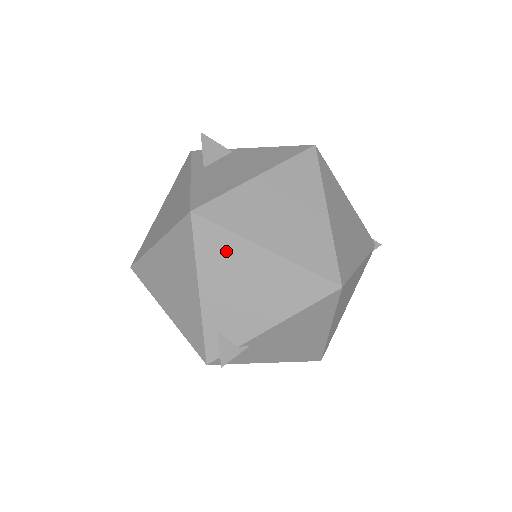
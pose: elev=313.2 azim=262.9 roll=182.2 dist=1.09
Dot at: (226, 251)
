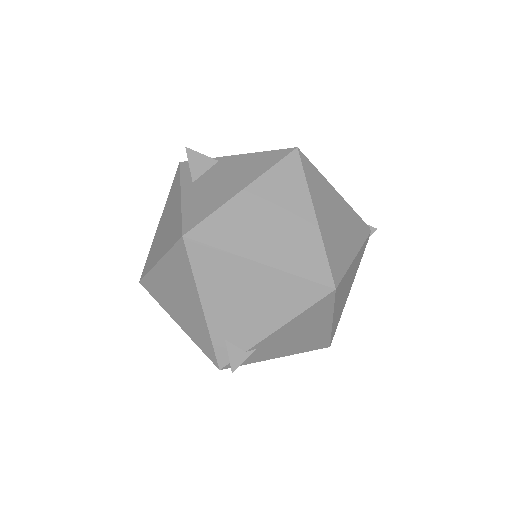
Dot at: (221, 268)
